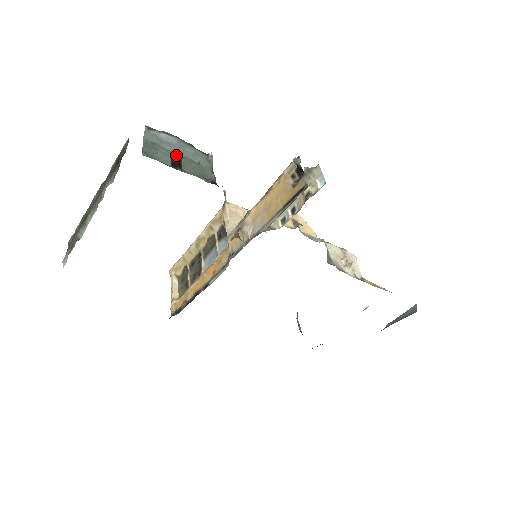
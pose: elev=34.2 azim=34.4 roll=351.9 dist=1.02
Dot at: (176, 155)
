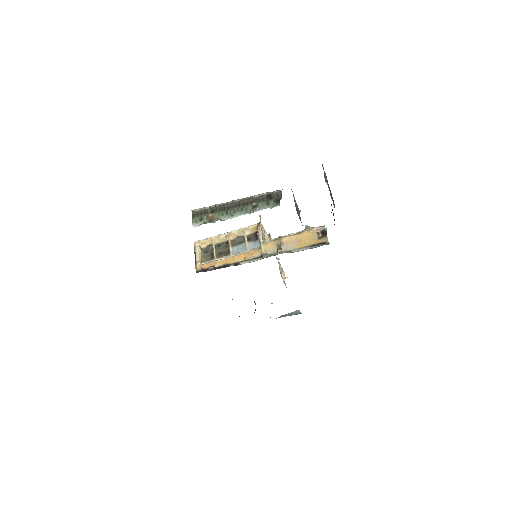
Dot at: occluded
